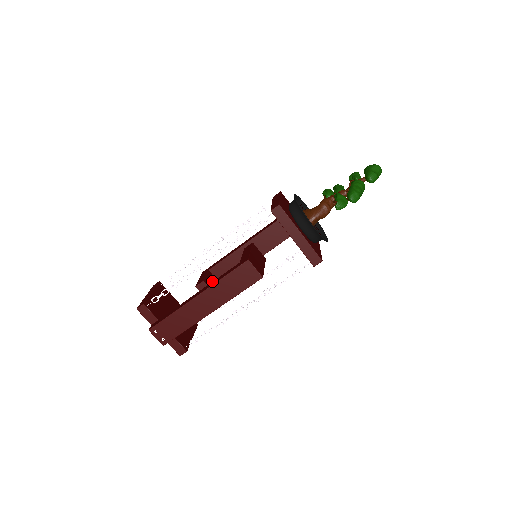
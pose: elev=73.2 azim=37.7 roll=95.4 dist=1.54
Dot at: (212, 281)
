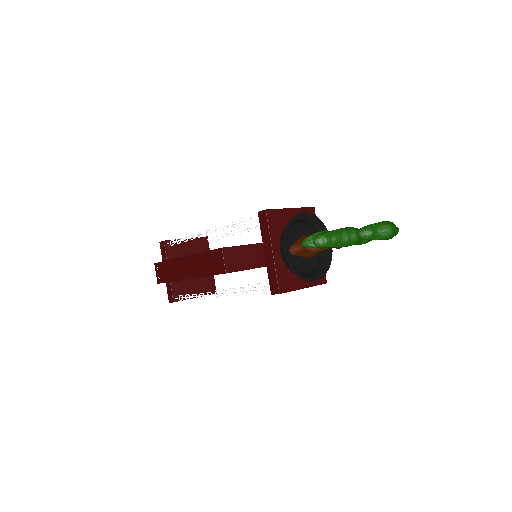
Dot at: occluded
